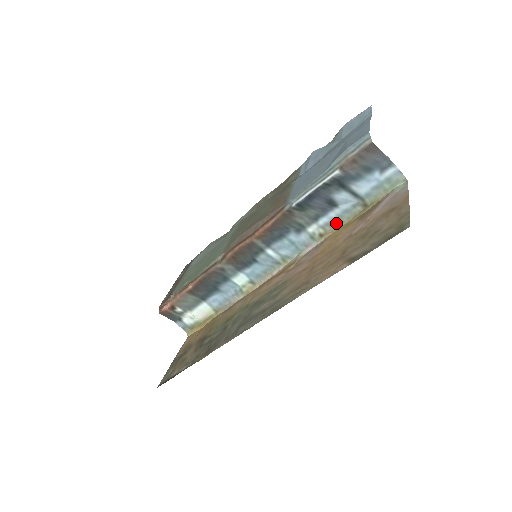
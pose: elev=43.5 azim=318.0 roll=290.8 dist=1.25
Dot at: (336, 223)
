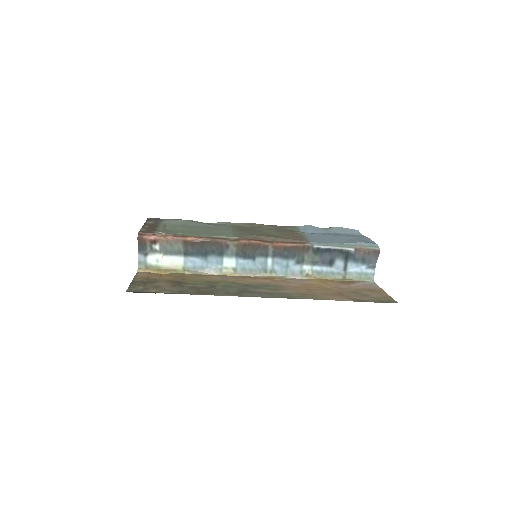
Dot at: (322, 275)
